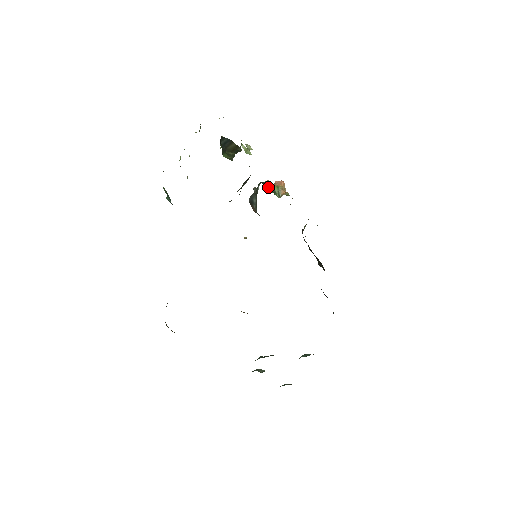
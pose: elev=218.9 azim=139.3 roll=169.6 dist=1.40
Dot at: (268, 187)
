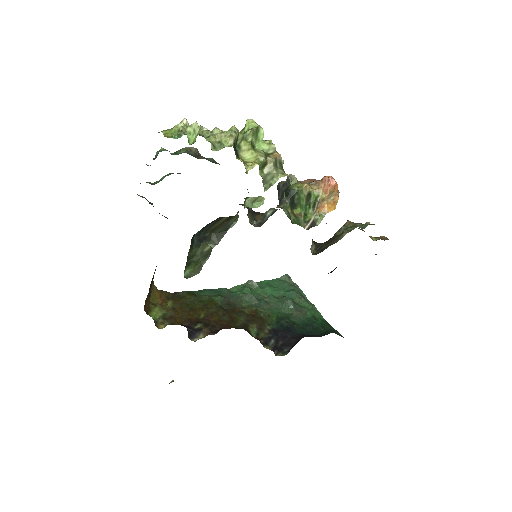
Dot at: (298, 200)
